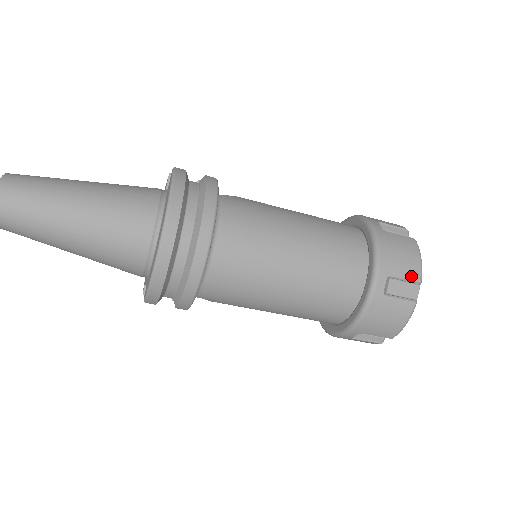
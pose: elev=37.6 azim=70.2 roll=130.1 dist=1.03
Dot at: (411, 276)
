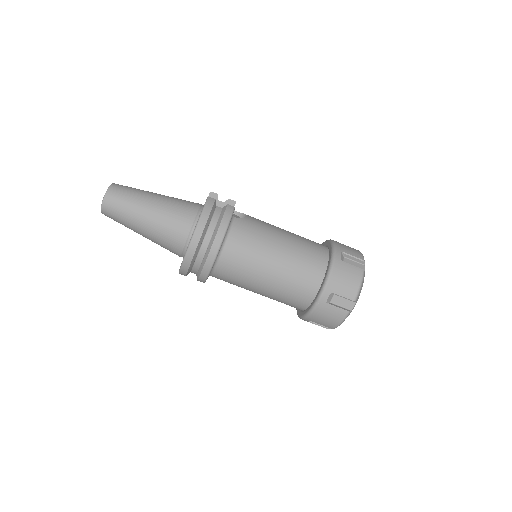
Dot at: (349, 296)
